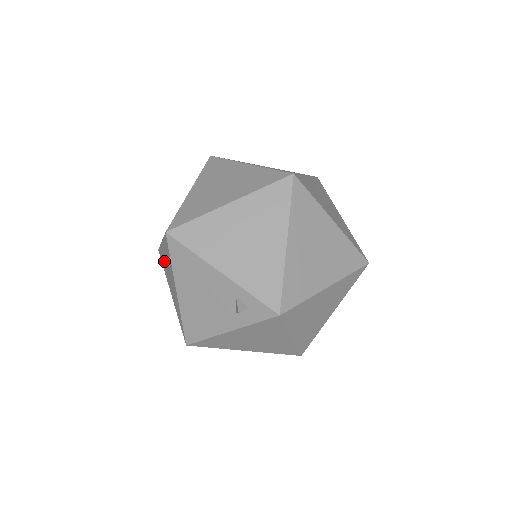
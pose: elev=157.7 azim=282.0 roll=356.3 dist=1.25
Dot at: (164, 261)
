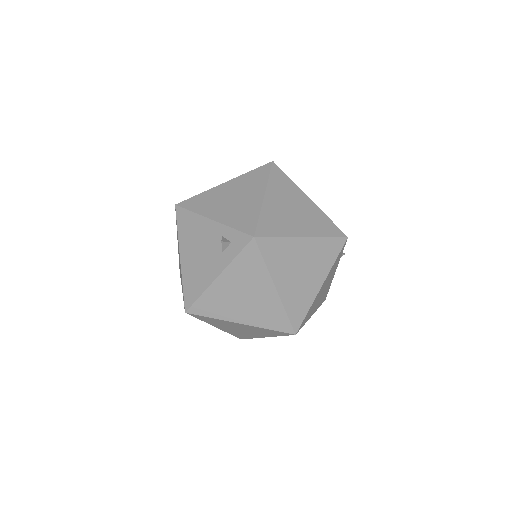
Dot at: occluded
